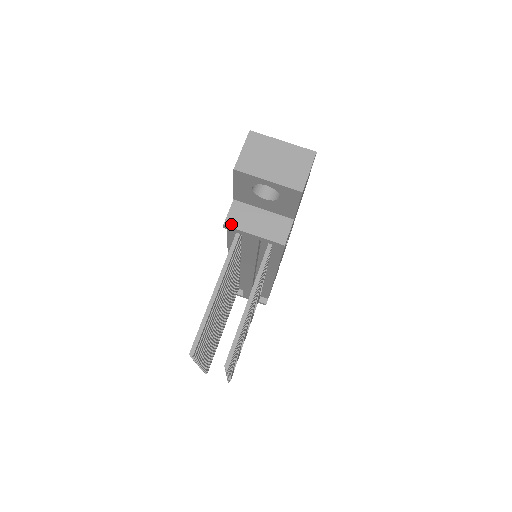
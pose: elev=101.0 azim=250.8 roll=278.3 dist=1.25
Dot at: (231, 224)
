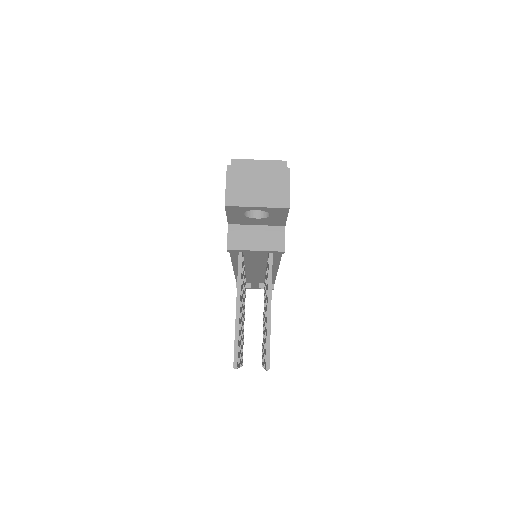
Dot at: (233, 247)
